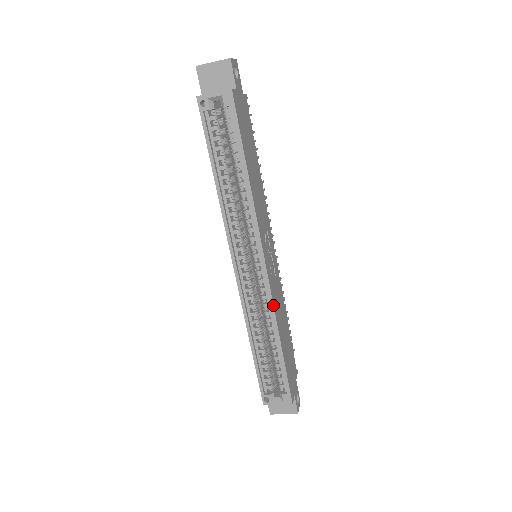
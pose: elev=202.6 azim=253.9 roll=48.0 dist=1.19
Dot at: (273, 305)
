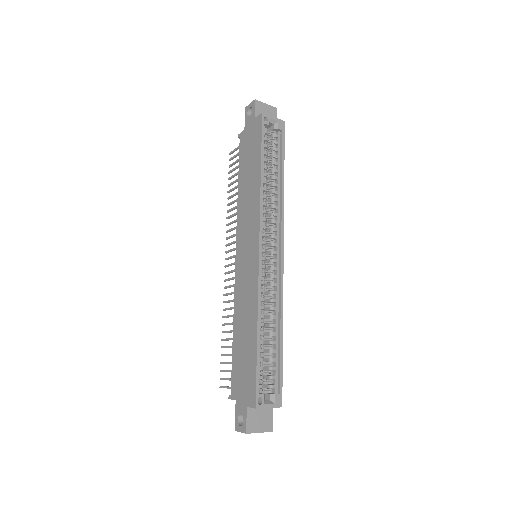
Dot at: occluded
